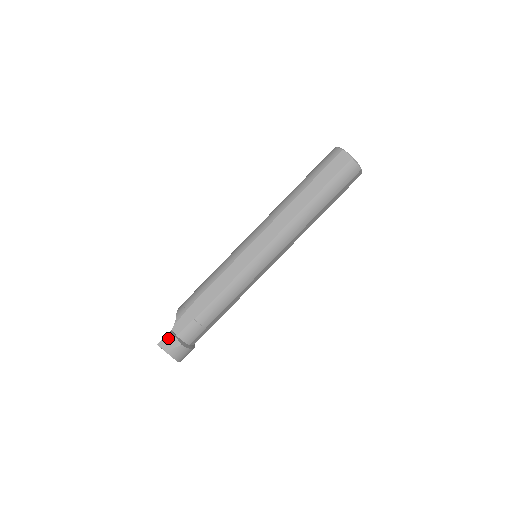
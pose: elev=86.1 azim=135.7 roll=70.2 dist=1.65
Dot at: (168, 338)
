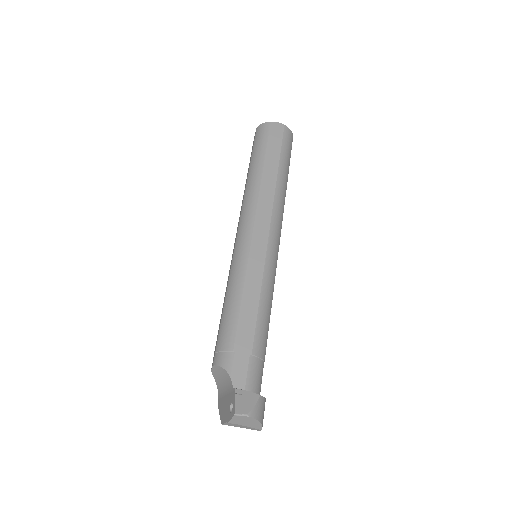
Dot at: (240, 397)
